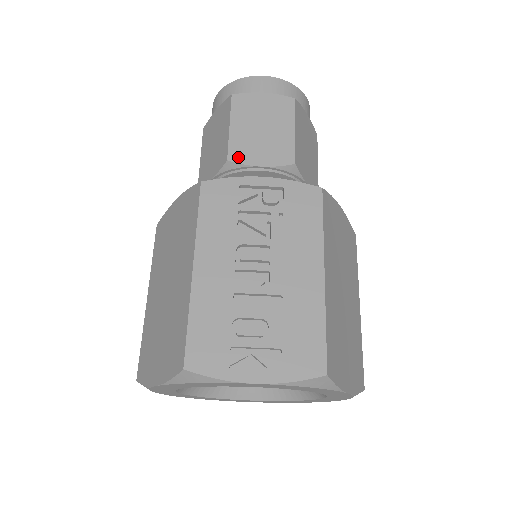
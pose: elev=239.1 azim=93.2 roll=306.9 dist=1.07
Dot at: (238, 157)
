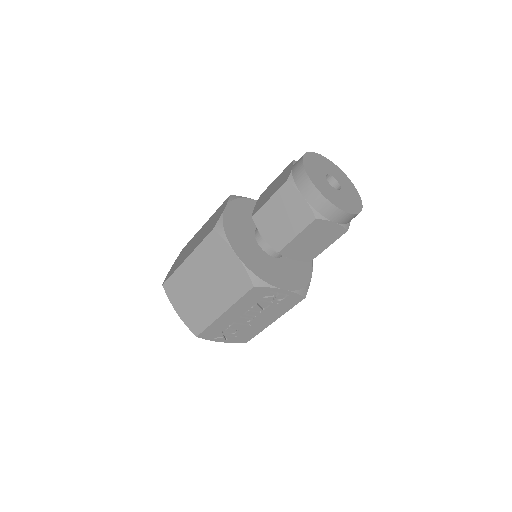
Dot at: (285, 253)
